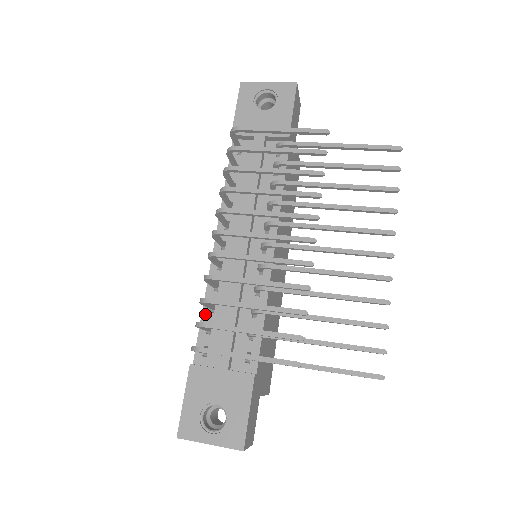
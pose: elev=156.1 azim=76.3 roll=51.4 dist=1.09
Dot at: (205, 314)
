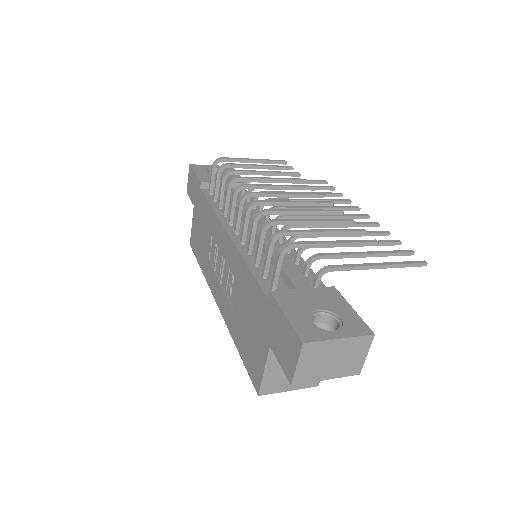
Dot at: (253, 268)
